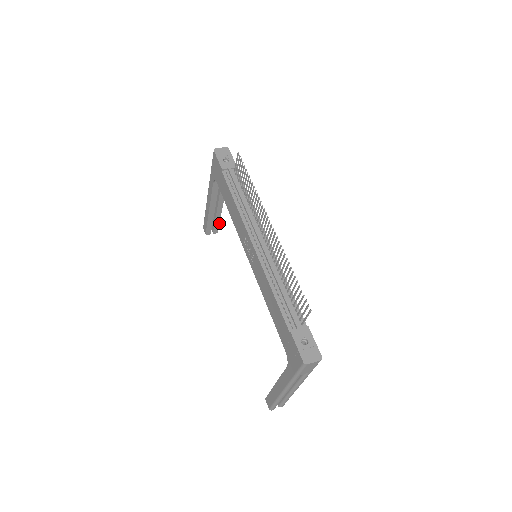
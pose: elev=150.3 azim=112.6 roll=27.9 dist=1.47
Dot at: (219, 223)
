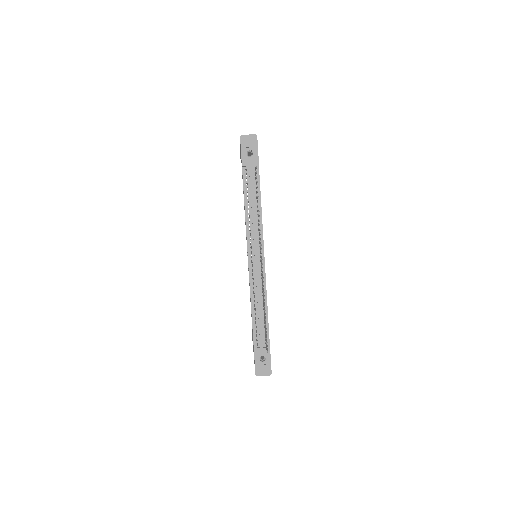
Dot at: occluded
